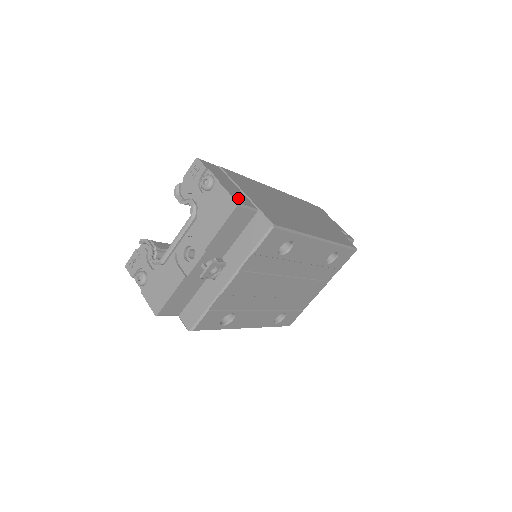
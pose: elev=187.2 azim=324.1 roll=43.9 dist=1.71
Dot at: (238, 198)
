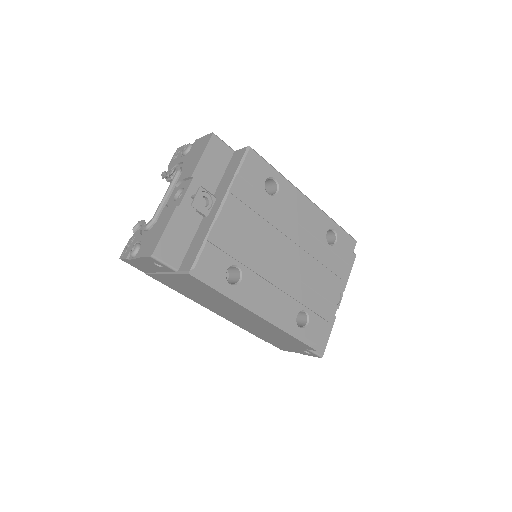
Dot at: occluded
